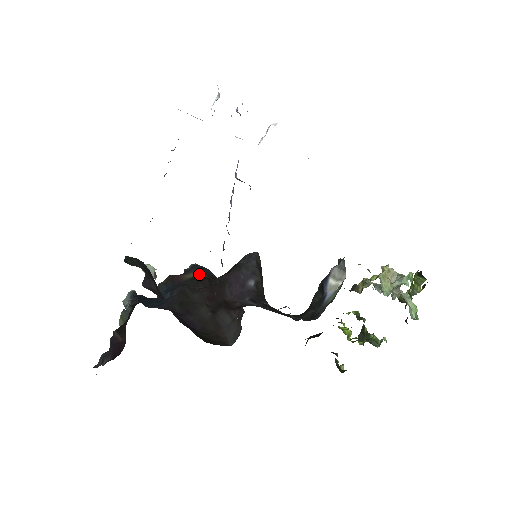
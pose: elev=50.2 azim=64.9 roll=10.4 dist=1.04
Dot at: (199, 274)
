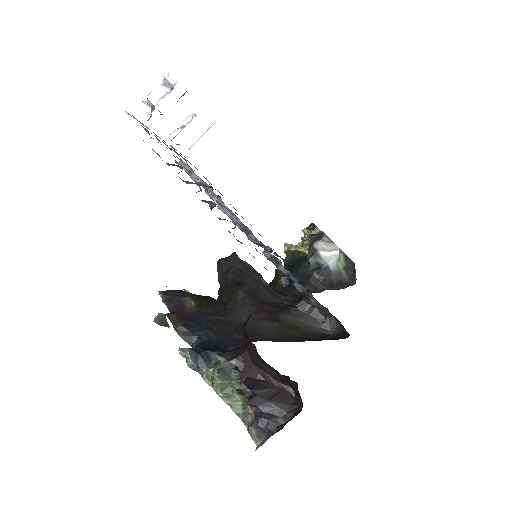
Dot at: (195, 298)
